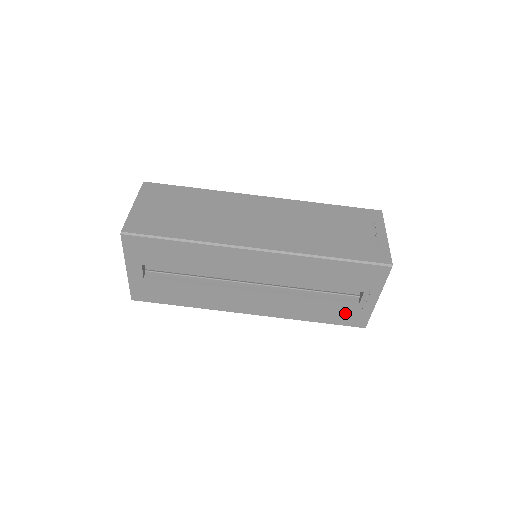
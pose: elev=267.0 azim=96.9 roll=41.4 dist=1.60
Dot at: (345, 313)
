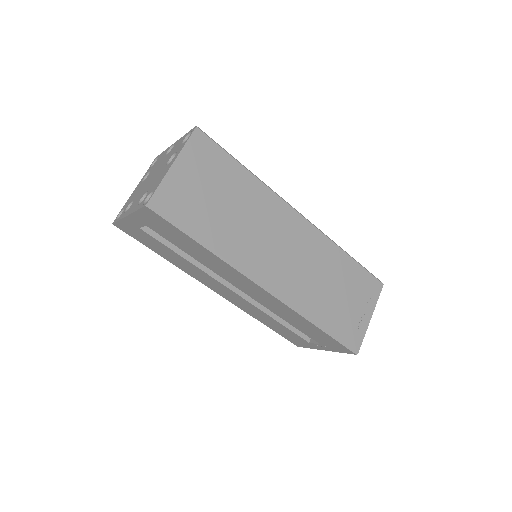
Dot at: (293, 337)
